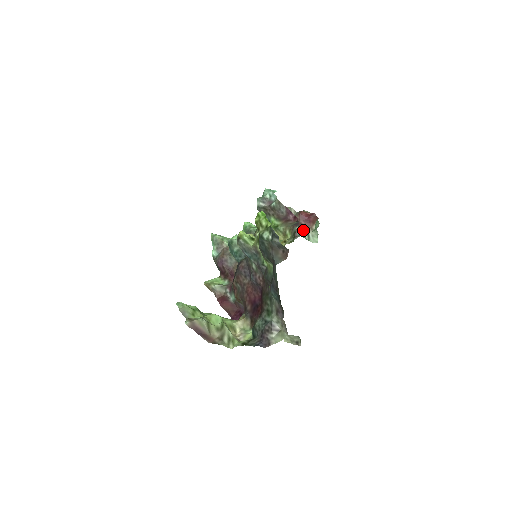
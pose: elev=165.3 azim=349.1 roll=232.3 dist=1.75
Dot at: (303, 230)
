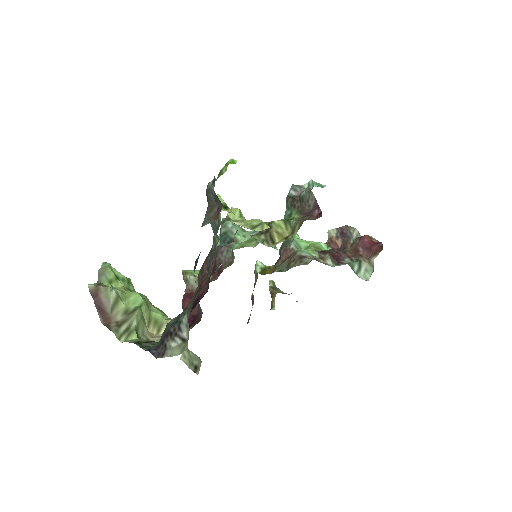
Dot at: (356, 259)
